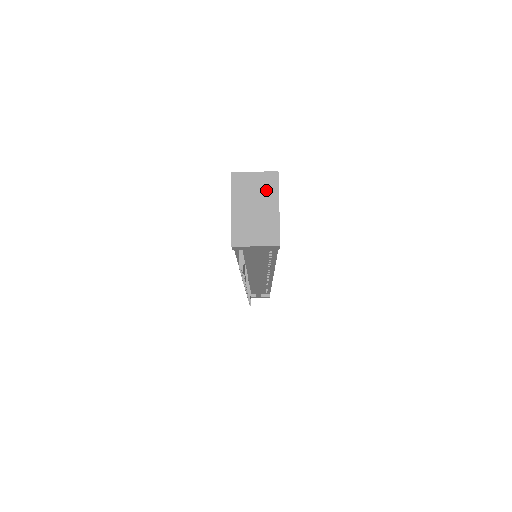
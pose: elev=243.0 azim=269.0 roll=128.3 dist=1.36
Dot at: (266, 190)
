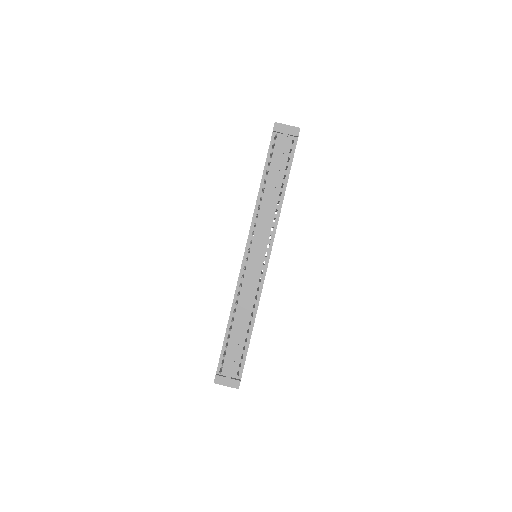
Dot at: occluded
